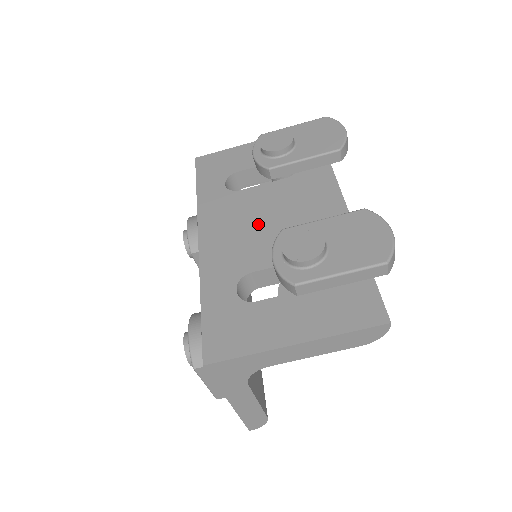
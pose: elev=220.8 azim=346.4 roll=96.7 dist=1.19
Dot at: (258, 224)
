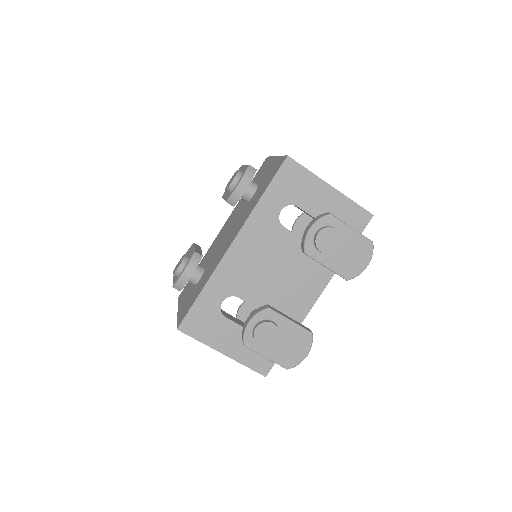
Dot at: (269, 267)
